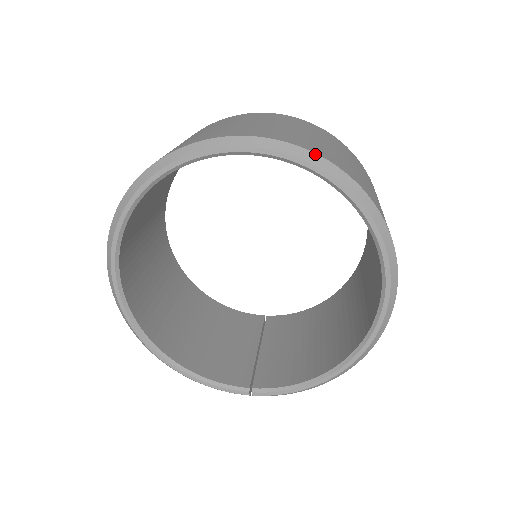
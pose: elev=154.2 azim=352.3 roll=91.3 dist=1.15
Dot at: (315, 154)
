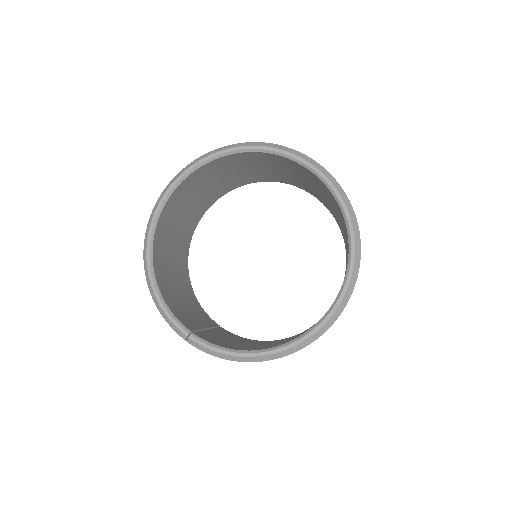
Dot at: (344, 192)
